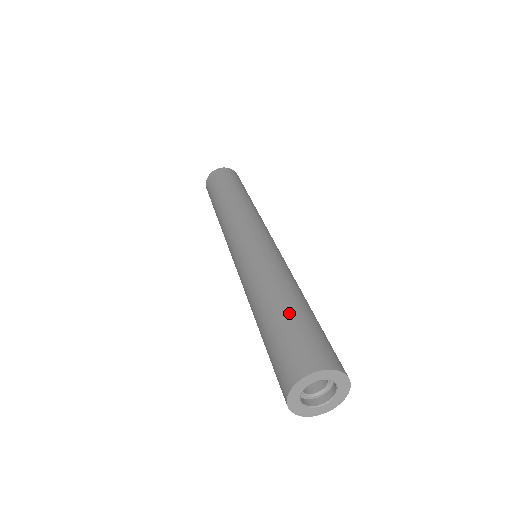
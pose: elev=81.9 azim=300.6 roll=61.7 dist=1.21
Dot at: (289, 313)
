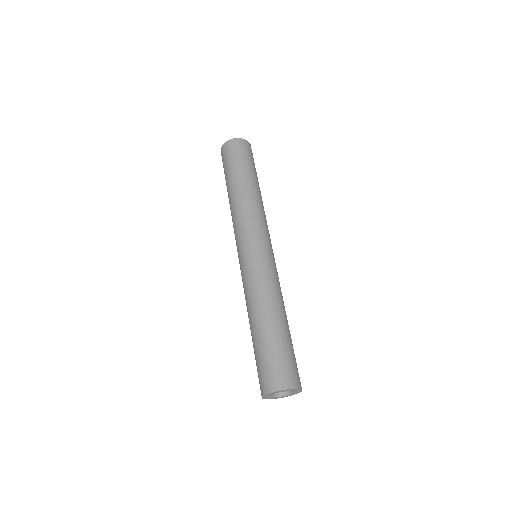
Dot at: (273, 337)
